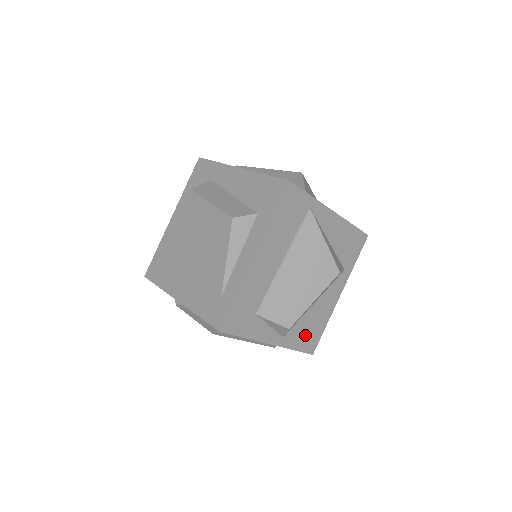
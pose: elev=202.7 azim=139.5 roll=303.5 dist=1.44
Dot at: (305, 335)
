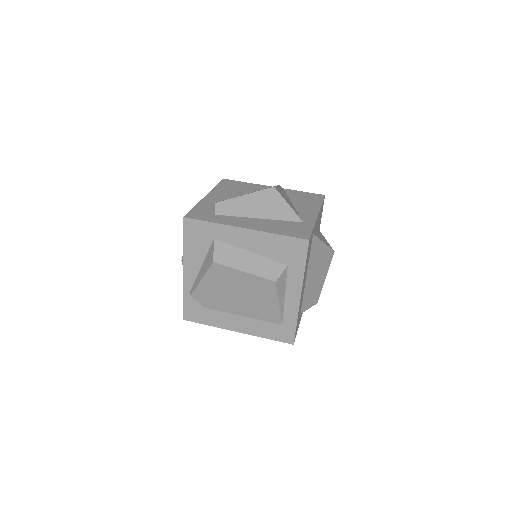
Dot at: occluded
